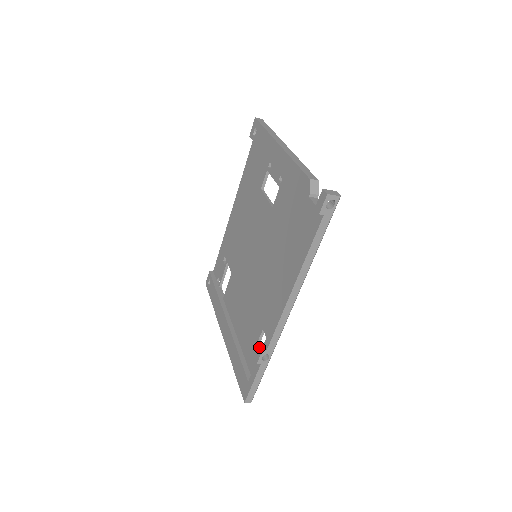
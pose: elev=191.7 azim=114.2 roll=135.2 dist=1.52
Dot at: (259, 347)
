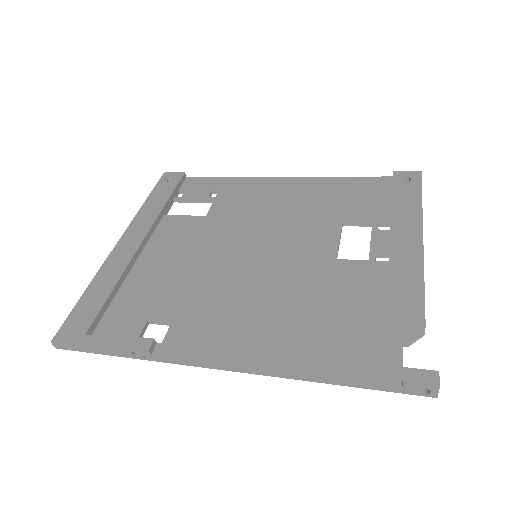
Dot at: (149, 340)
